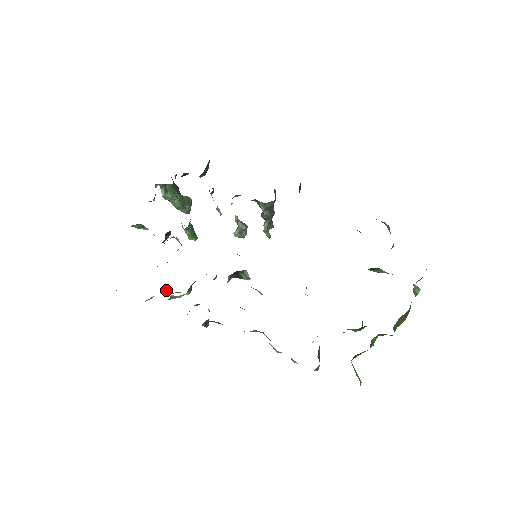
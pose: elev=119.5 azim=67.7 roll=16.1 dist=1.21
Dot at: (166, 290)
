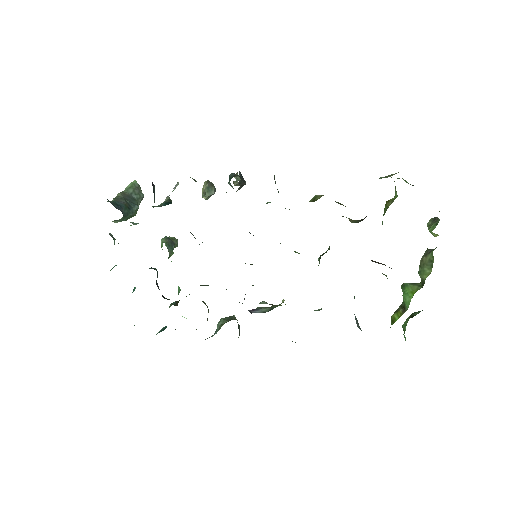
Dot at: occluded
